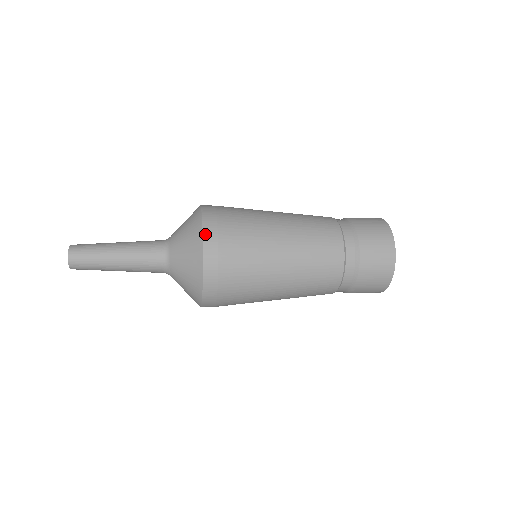
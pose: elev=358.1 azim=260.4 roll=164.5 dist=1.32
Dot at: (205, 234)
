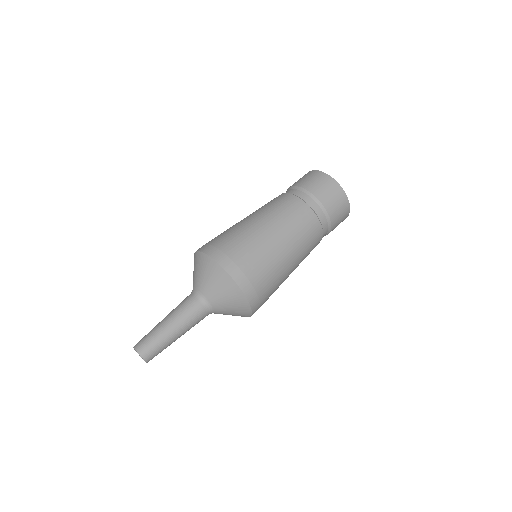
Dot at: (252, 305)
